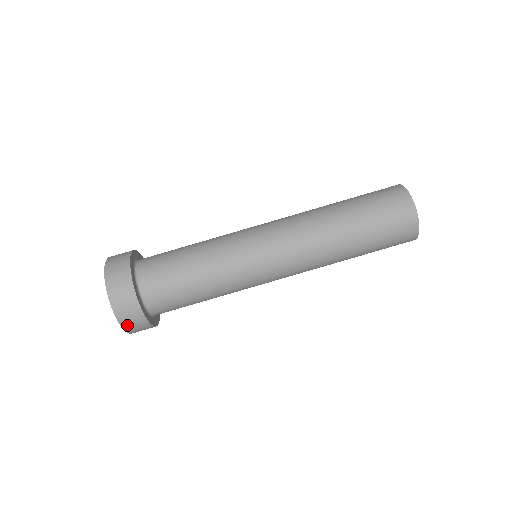
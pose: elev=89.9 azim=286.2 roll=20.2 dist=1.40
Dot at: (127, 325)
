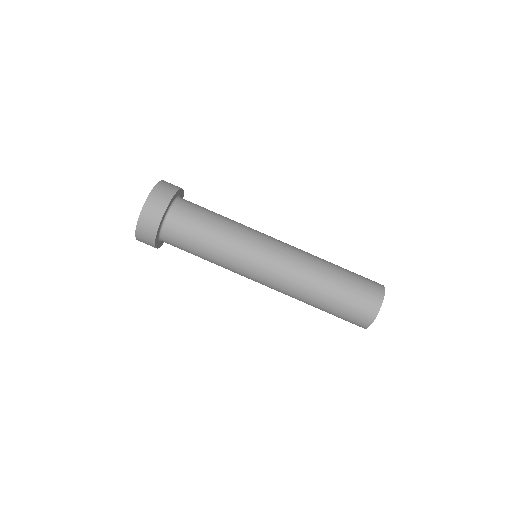
Dot at: (142, 222)
